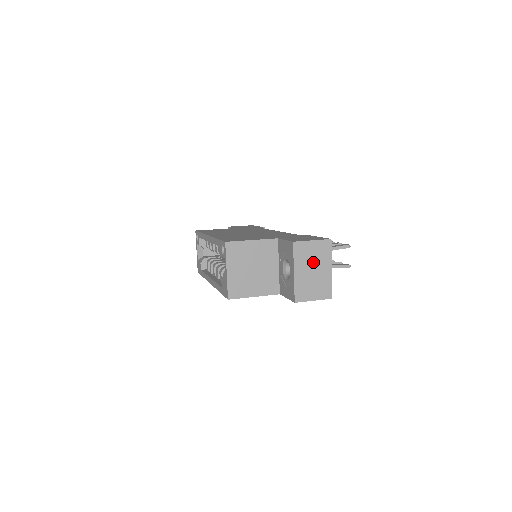
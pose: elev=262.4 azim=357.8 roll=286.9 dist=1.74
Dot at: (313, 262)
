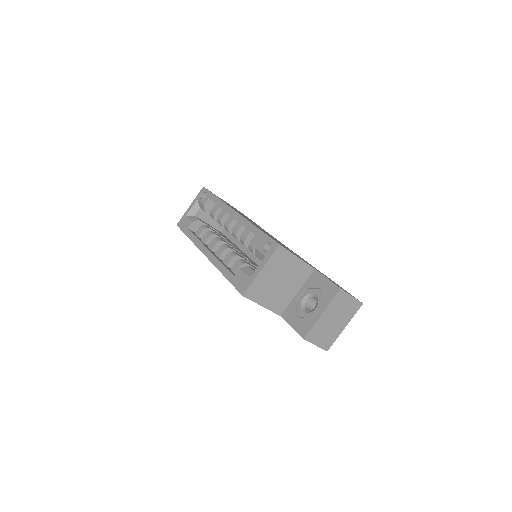
Dot at: (339, 314)
